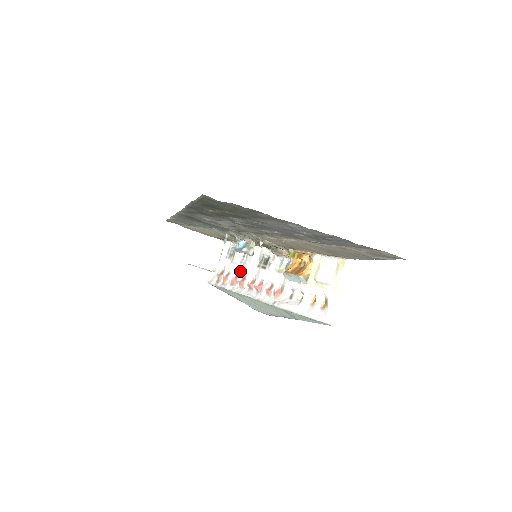
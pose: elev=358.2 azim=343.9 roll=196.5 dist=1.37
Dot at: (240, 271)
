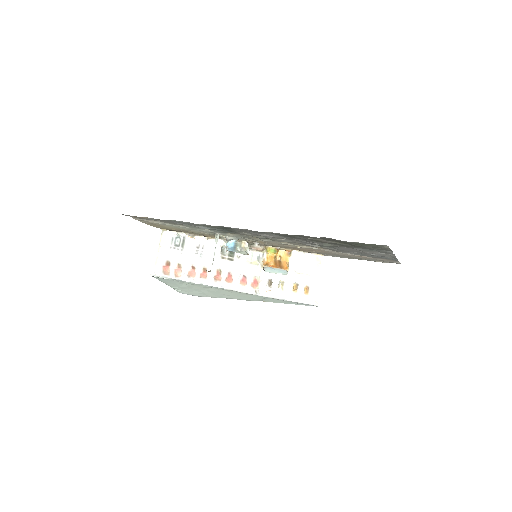
Dot at: (198, 263)
